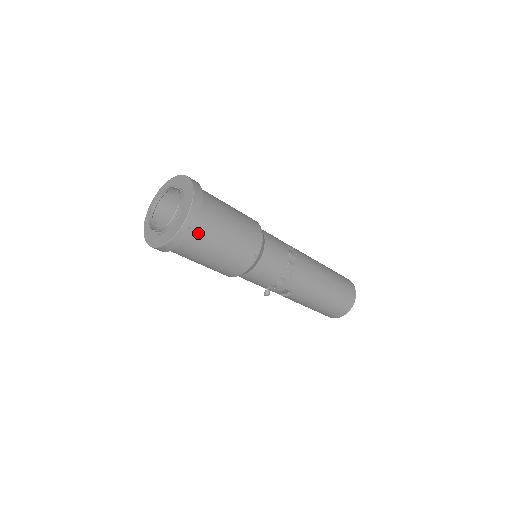
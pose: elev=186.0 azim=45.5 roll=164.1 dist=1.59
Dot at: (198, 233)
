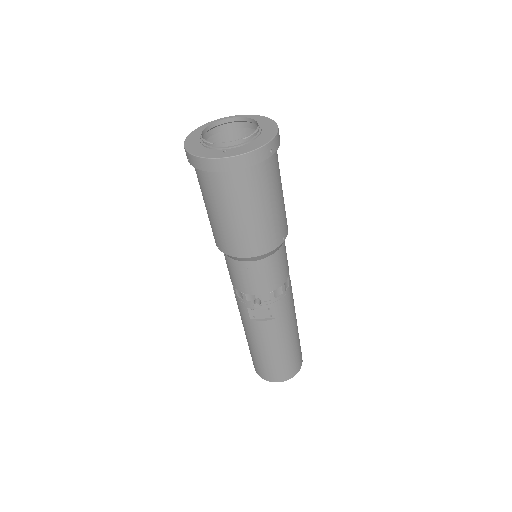
Dot at: (268, 166)
